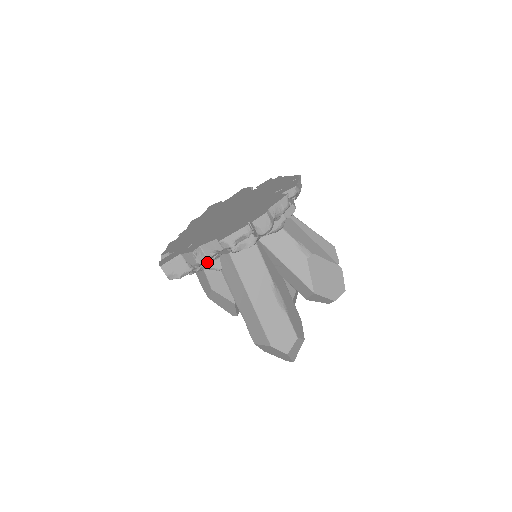
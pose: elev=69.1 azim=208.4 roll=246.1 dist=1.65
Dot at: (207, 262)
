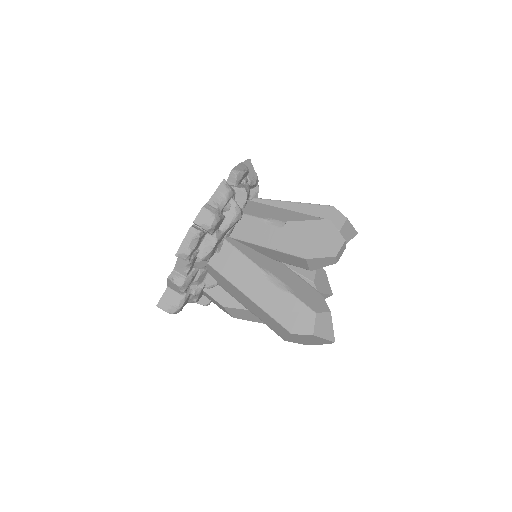
Dot at: (200, 283)
